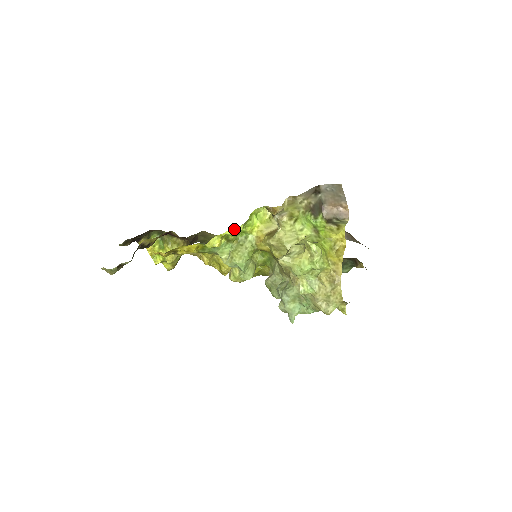
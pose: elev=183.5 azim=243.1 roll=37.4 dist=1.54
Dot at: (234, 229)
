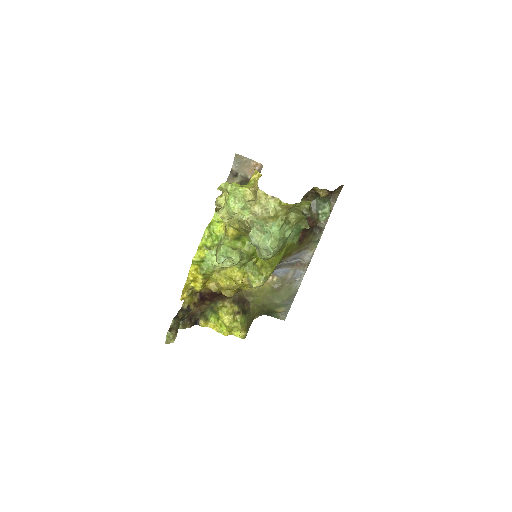
Dot at: (203, 237)
